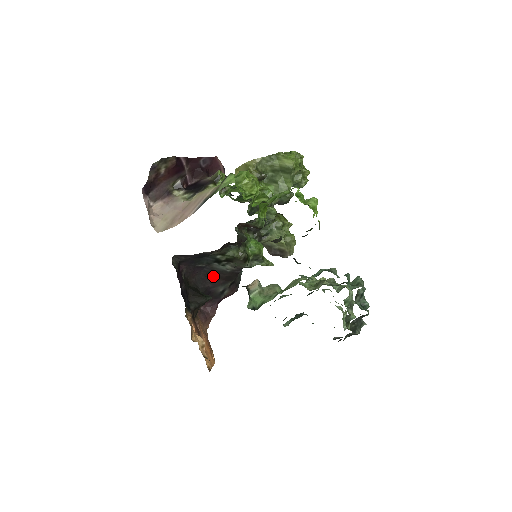
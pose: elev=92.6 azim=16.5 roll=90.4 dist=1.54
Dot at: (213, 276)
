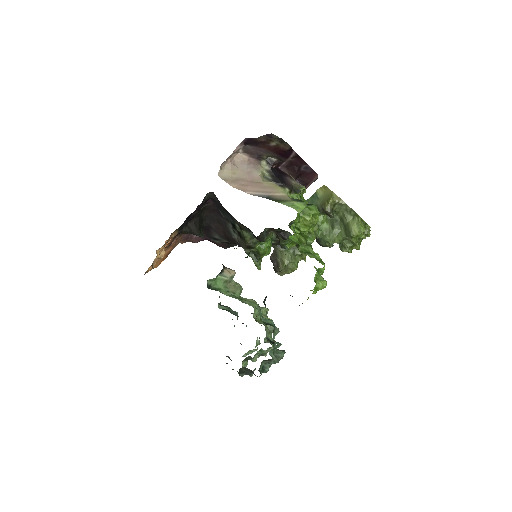
Dot at: (222, 226)
